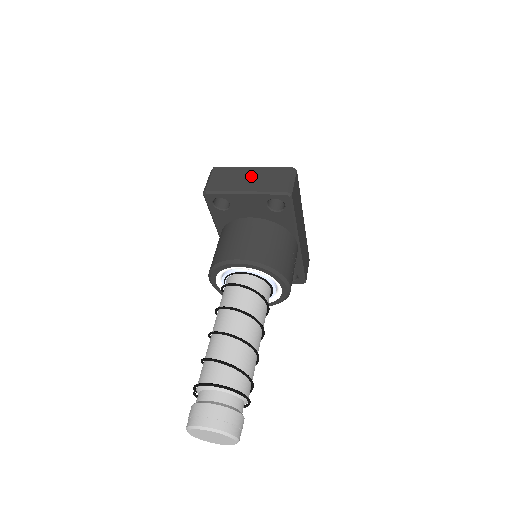
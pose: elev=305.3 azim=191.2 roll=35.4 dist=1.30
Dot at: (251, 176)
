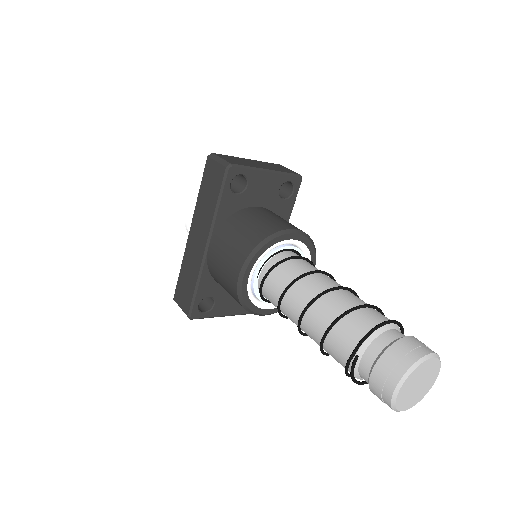
Dot at: (257, 163)
